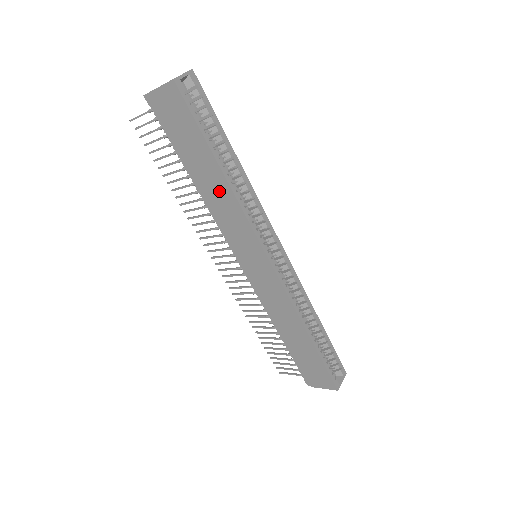
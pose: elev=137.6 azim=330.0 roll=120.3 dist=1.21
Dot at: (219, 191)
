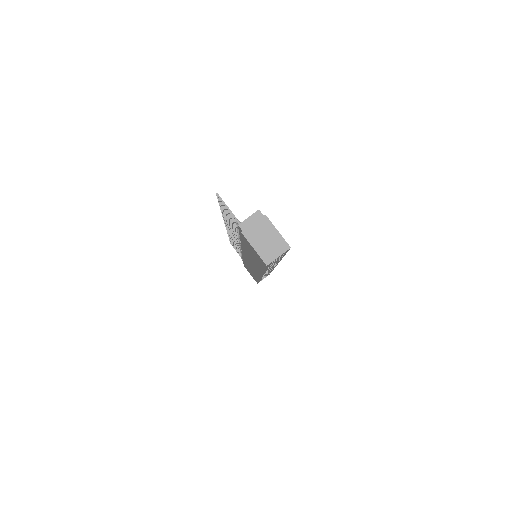
Dot at: (254, 262)
